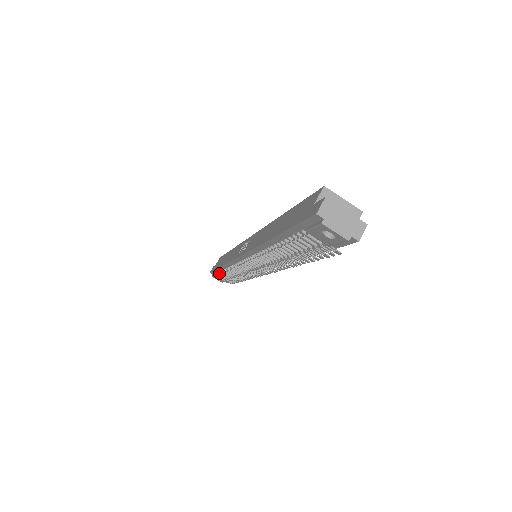
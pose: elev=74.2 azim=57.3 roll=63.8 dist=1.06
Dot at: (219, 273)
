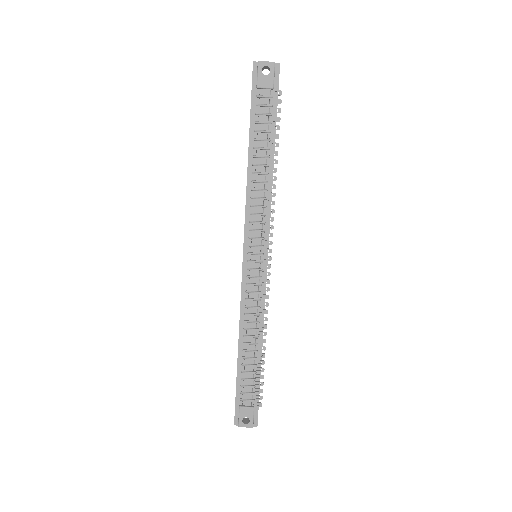
Dot at: (242, 385)
